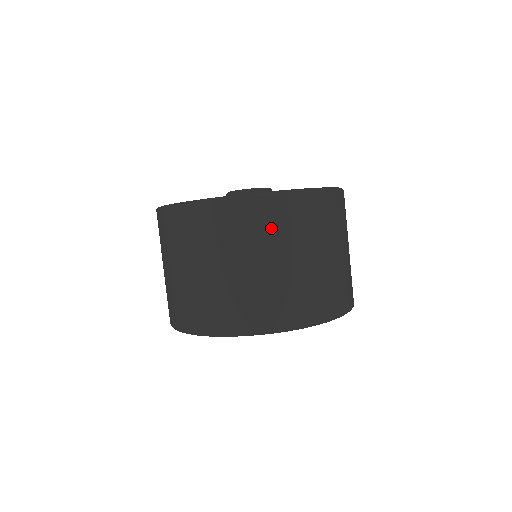
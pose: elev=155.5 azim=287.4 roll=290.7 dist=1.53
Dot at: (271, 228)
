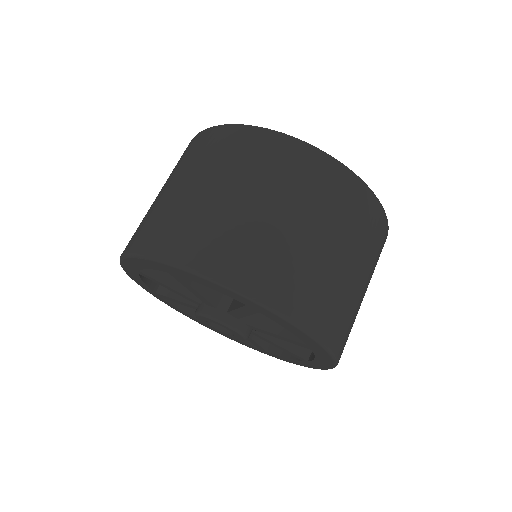
Dot at: (208, 154)
